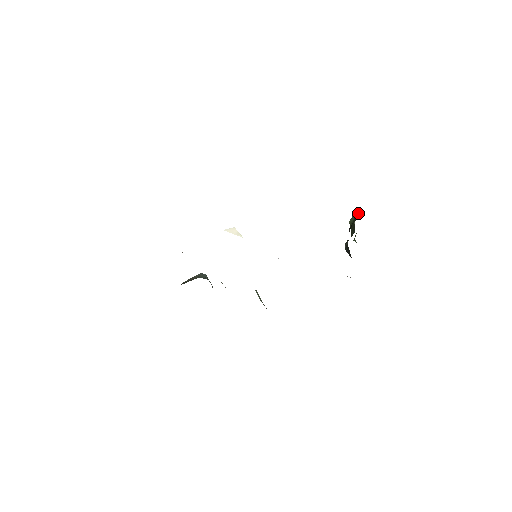
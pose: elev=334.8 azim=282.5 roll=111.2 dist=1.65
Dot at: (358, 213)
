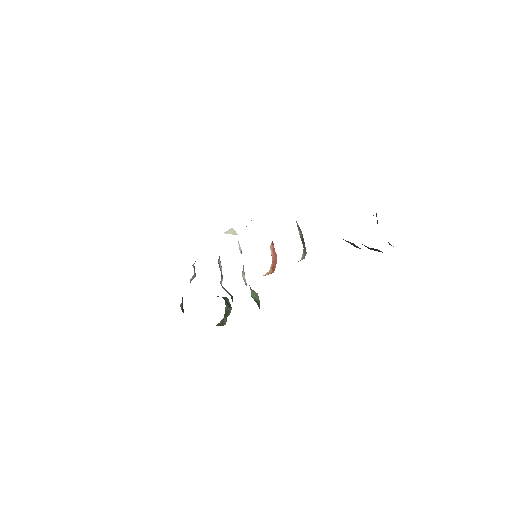
Dot at: occluded
